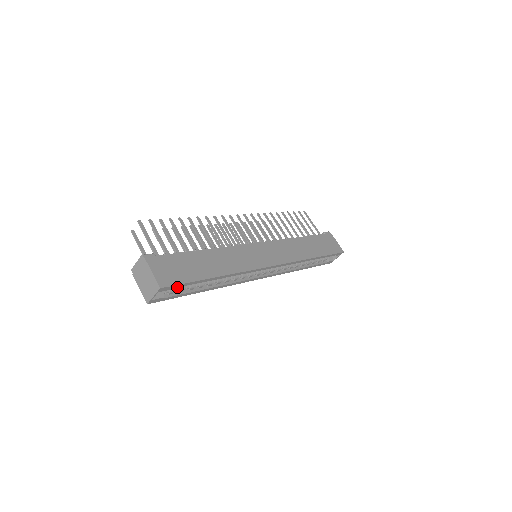
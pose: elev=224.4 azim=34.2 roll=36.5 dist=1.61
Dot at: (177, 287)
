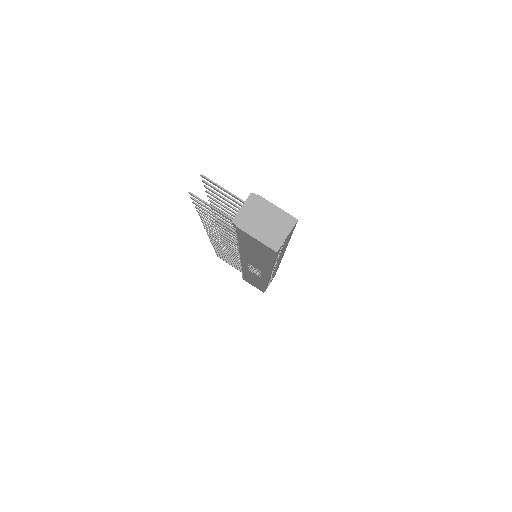
Dot at: occluded
